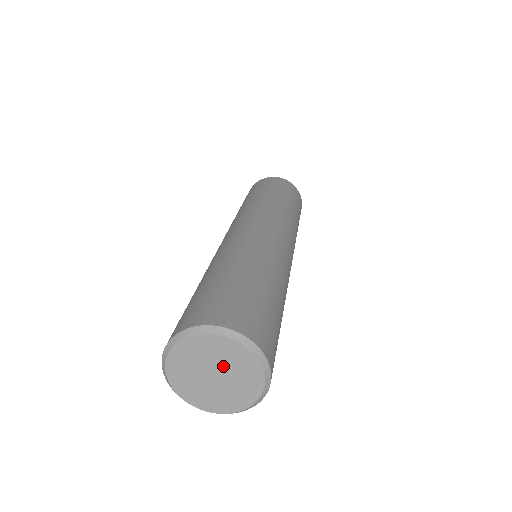
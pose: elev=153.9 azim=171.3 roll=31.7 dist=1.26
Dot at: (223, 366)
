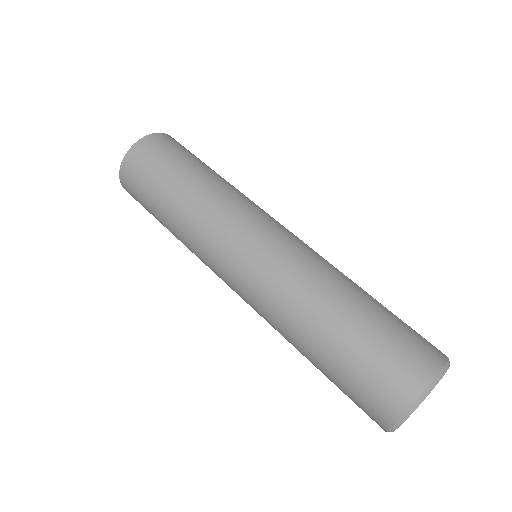
Dot at: occluded
